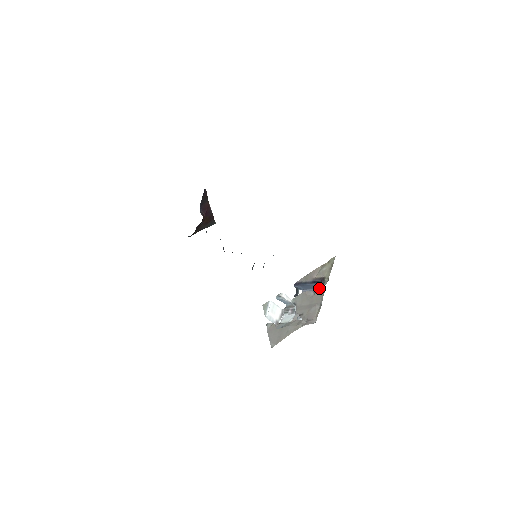
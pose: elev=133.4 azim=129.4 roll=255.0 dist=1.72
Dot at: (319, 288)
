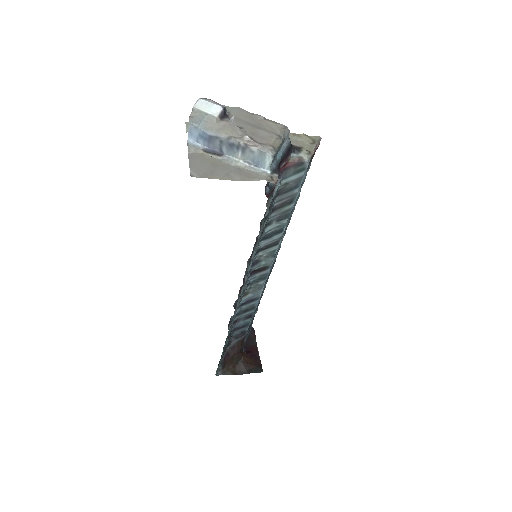
Dot at: occluded
